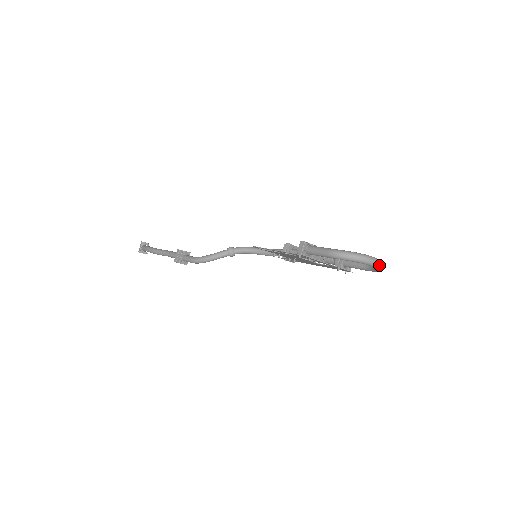
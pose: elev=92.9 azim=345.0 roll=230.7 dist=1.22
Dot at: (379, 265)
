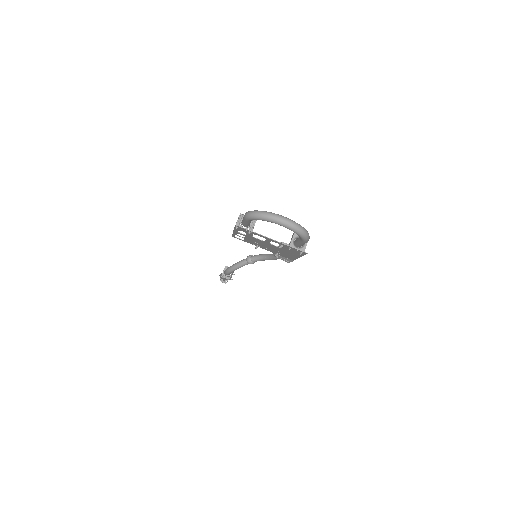
Dot at: (287, 224)
